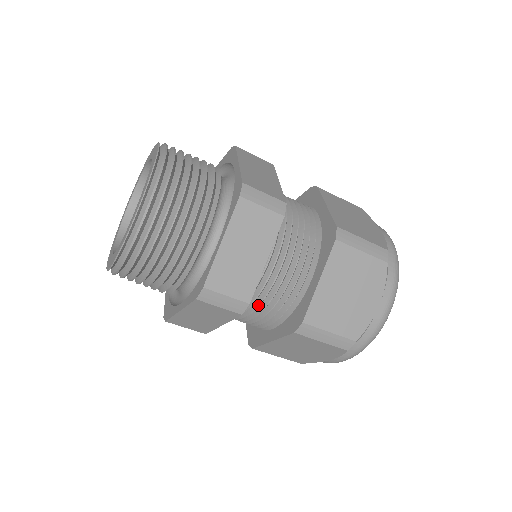
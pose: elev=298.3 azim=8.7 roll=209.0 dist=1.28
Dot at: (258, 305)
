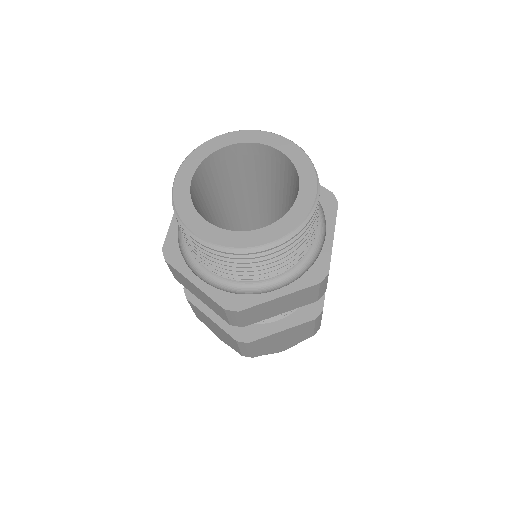
Dot at: occluded
